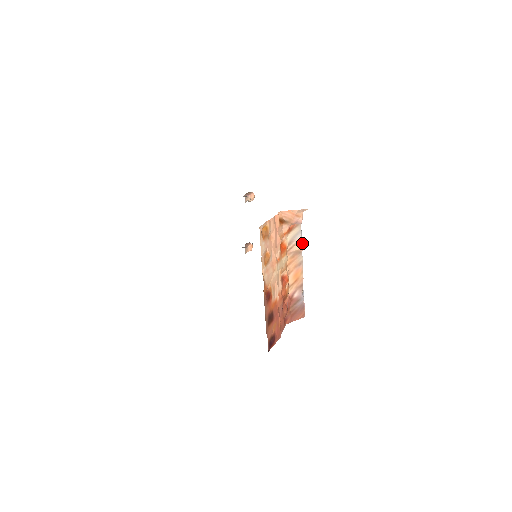
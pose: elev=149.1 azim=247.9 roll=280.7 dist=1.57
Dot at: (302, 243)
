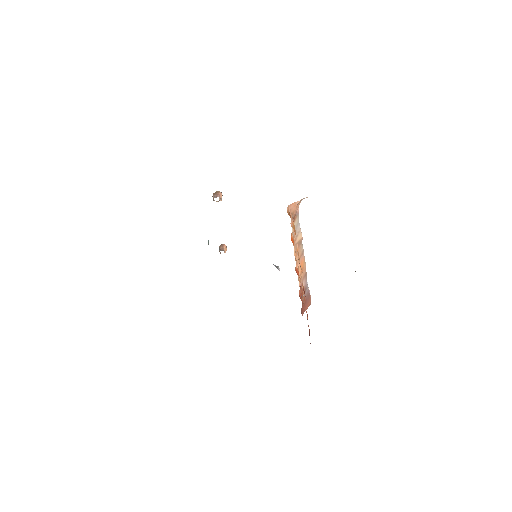
Dot at: (301, 232)
